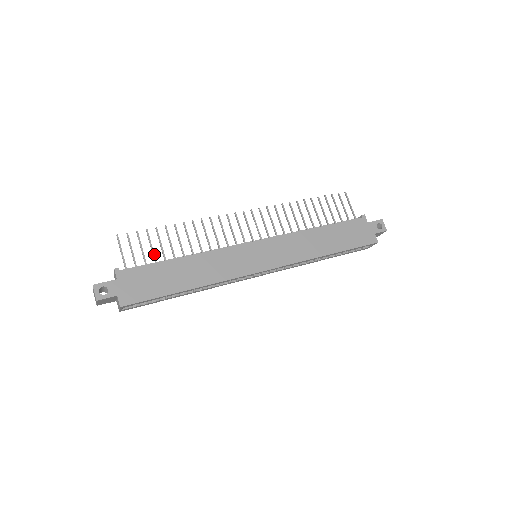
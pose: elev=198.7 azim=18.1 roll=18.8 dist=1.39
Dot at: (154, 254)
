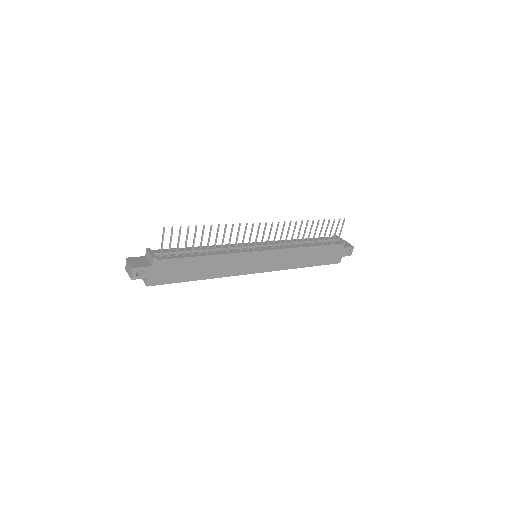
Dot at: occluded
